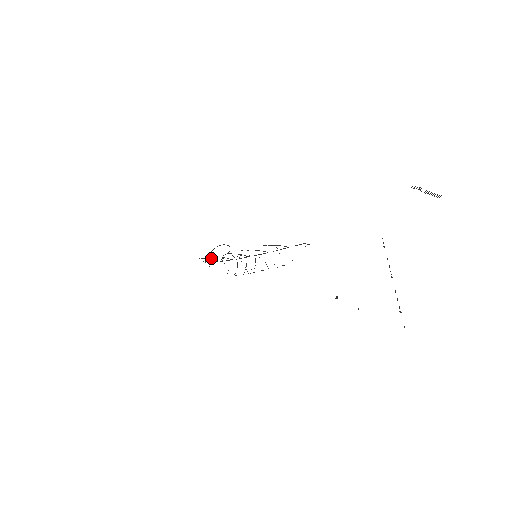
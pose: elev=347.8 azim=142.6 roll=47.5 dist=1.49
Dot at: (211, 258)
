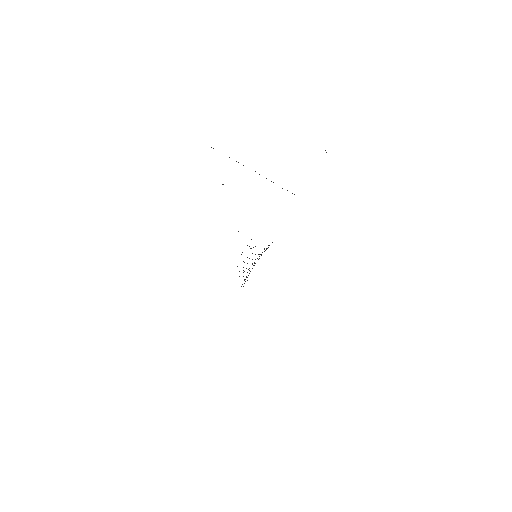
Dot at: occluded
